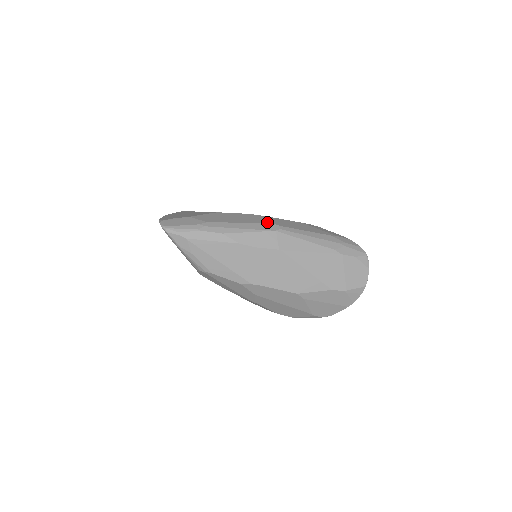
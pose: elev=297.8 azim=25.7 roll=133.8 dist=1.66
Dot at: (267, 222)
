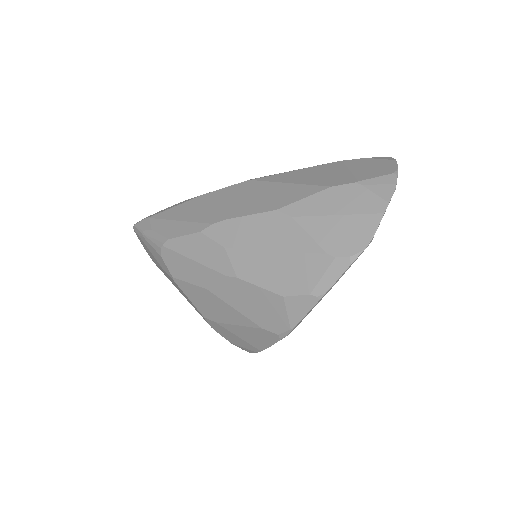
Dot at: occluded
